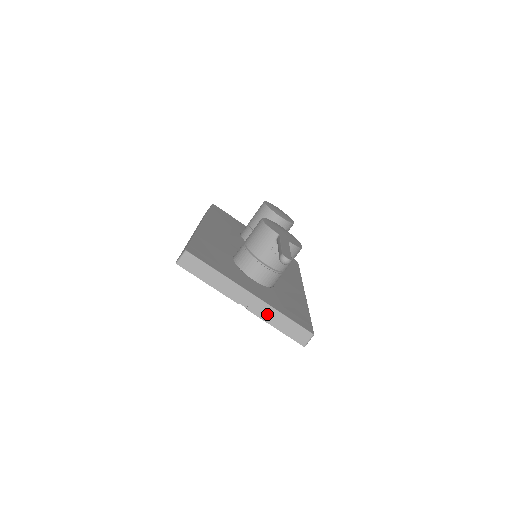
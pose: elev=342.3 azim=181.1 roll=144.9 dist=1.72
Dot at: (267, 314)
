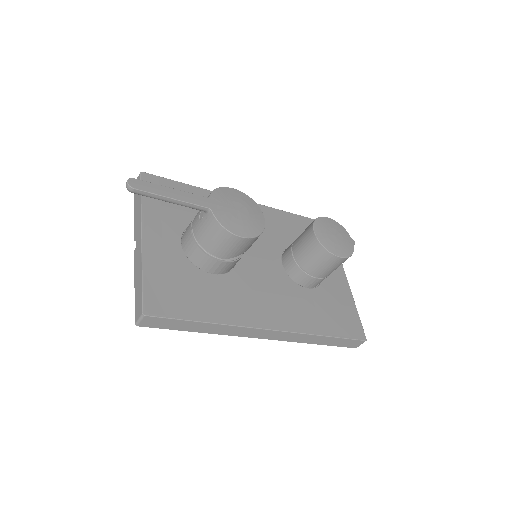
Dot at: (138, 264)
